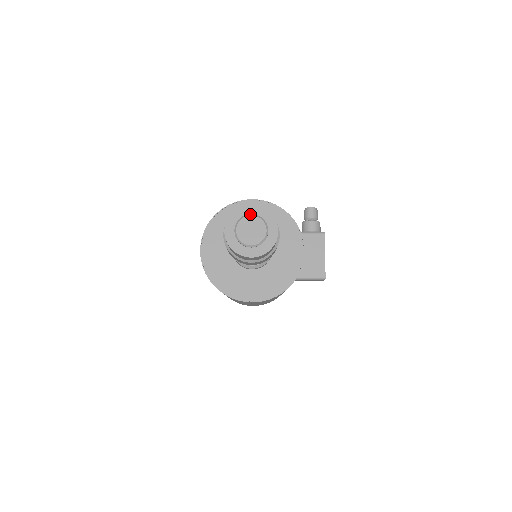
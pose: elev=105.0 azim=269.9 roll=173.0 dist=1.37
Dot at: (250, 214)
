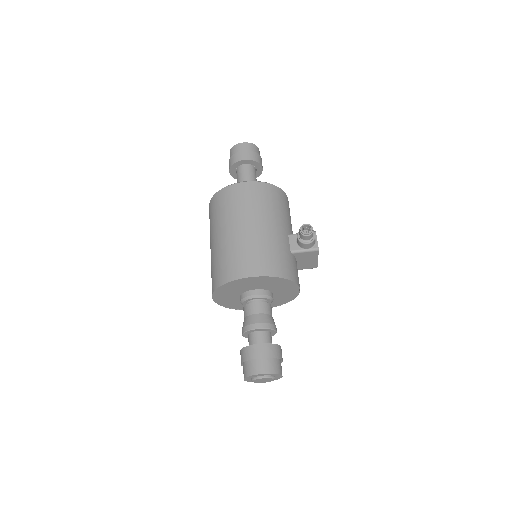
Dot at: (261, 377)
